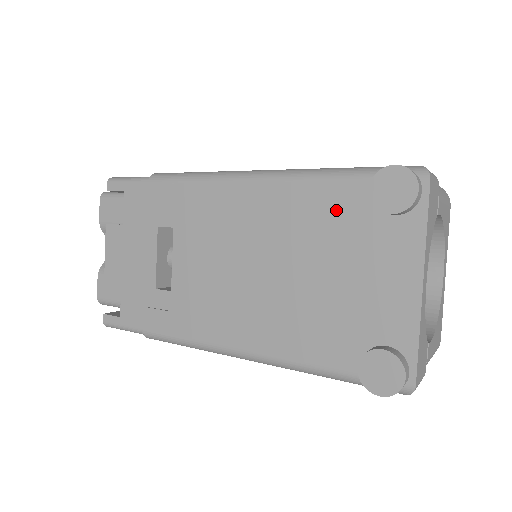
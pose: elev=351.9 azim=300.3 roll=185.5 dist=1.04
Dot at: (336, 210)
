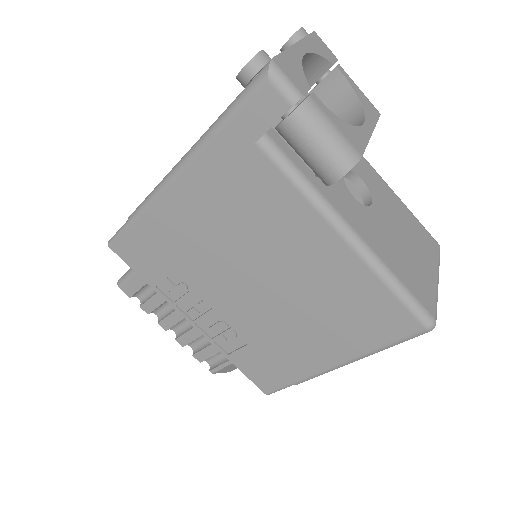
Dot at: occluded
